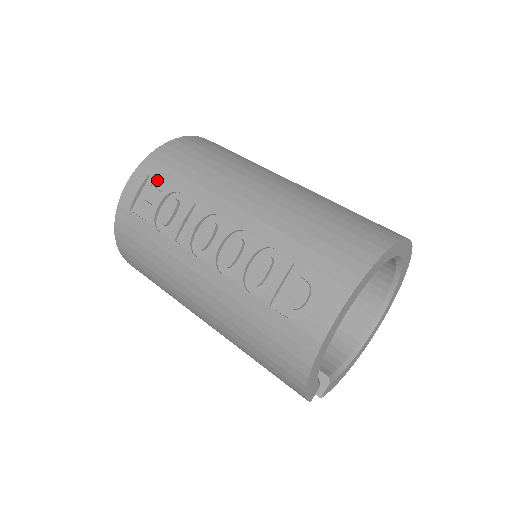
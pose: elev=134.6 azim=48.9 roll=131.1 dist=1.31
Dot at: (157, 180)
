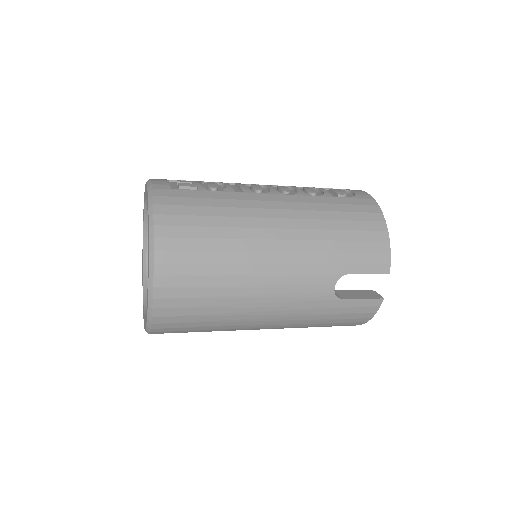
Dot at: occluded
